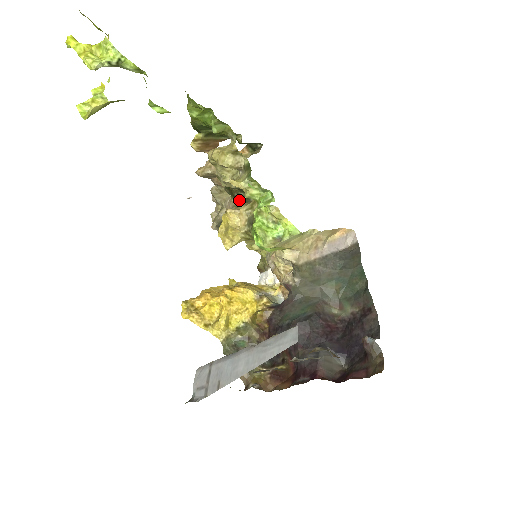
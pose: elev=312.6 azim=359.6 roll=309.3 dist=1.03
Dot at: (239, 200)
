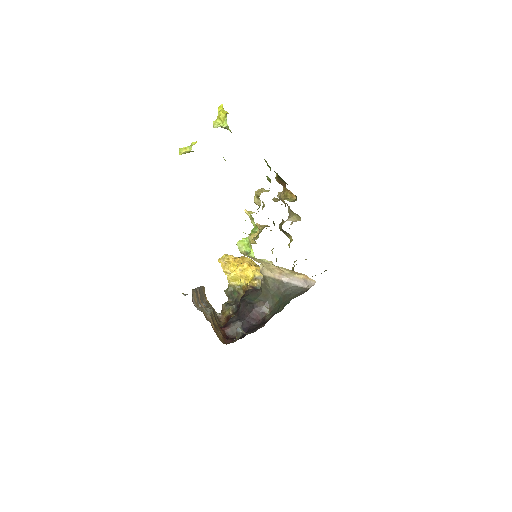
Dot at: occluded
